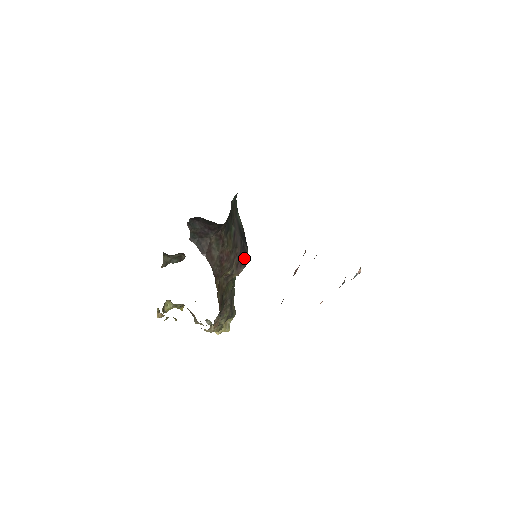
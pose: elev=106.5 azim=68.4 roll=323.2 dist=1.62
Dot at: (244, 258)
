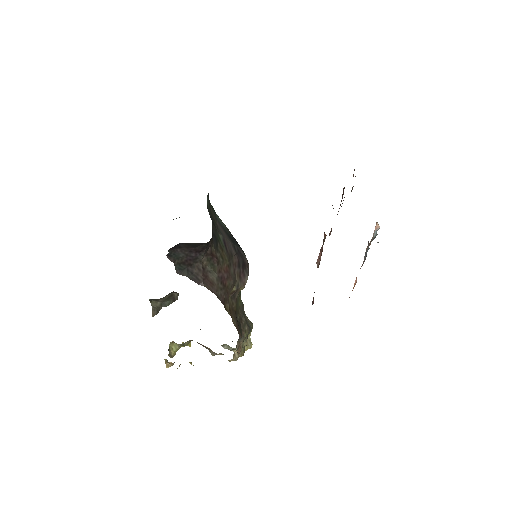
Dot at: (244, 264)
